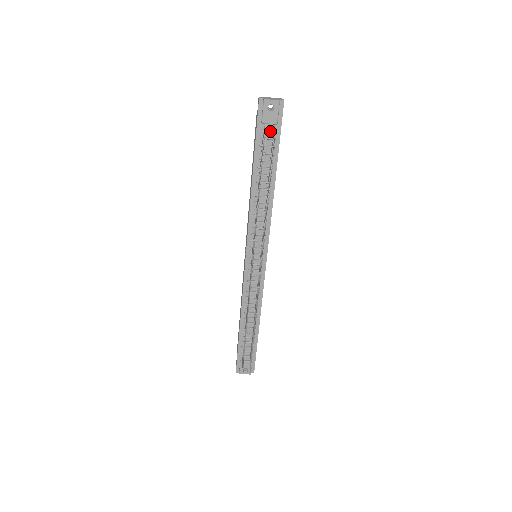
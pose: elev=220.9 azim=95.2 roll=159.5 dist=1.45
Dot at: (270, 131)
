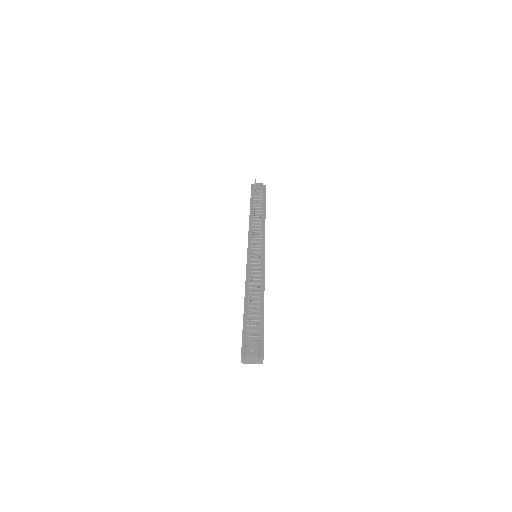
Dot at: (259, 194)
